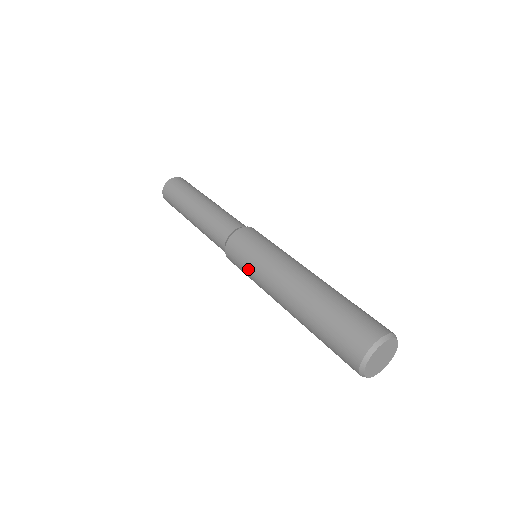
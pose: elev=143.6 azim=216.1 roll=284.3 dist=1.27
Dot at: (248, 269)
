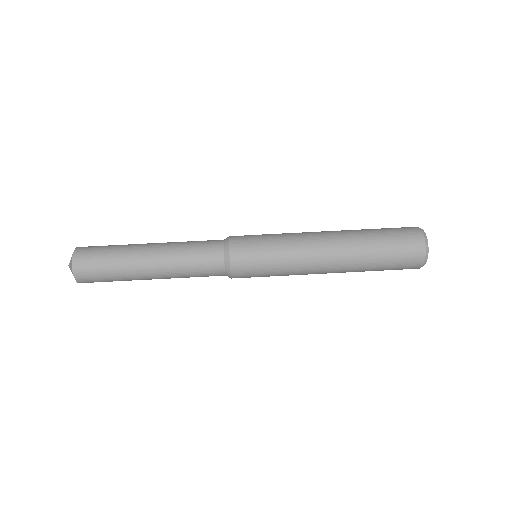
Dot at: occluded
